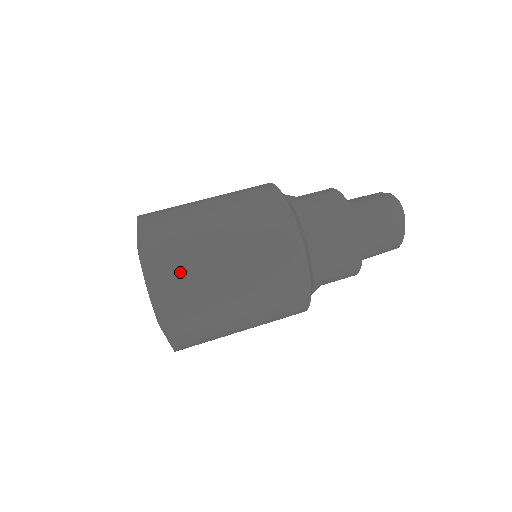
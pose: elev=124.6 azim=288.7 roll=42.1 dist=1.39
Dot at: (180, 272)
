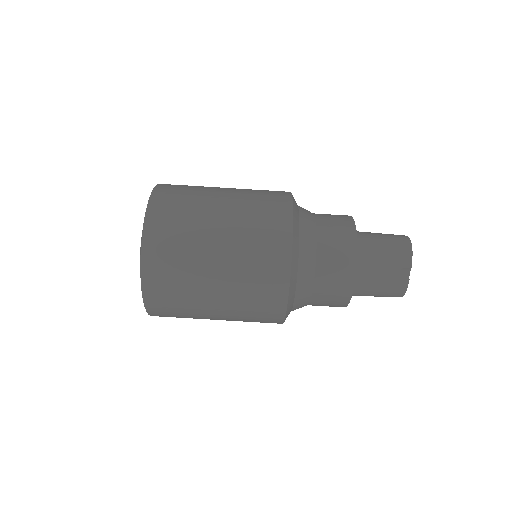
Dot at: occluded
